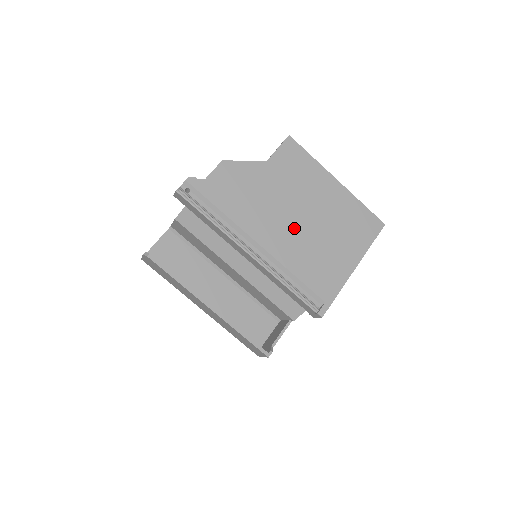
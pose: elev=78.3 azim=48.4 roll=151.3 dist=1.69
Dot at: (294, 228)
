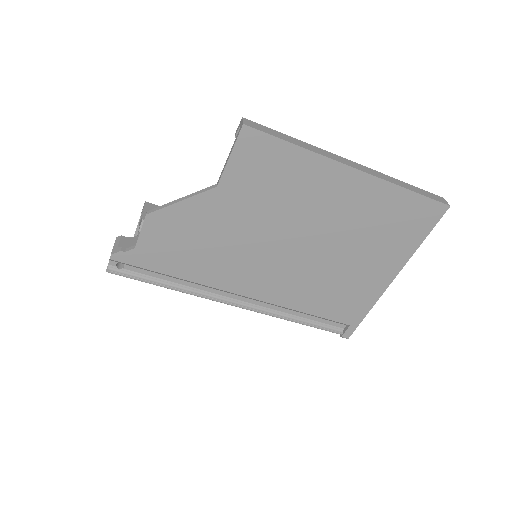
Dot at: (288, 262)
